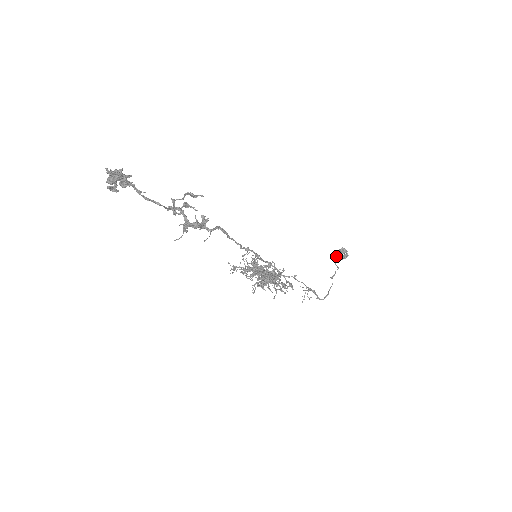
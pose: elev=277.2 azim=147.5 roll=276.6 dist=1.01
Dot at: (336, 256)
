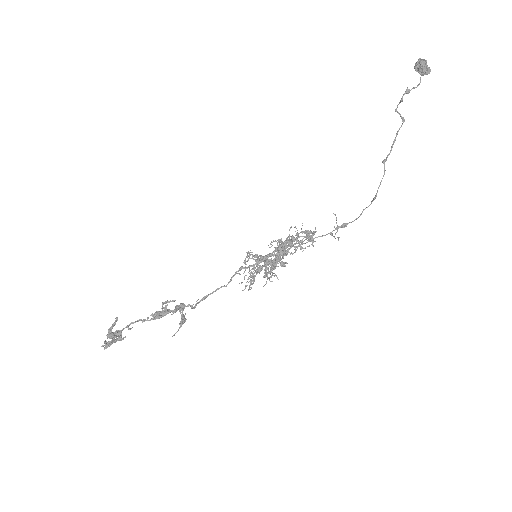
Dot at: (399, 102)
